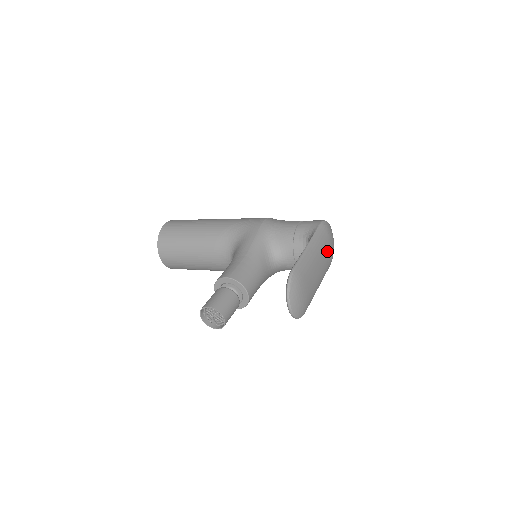
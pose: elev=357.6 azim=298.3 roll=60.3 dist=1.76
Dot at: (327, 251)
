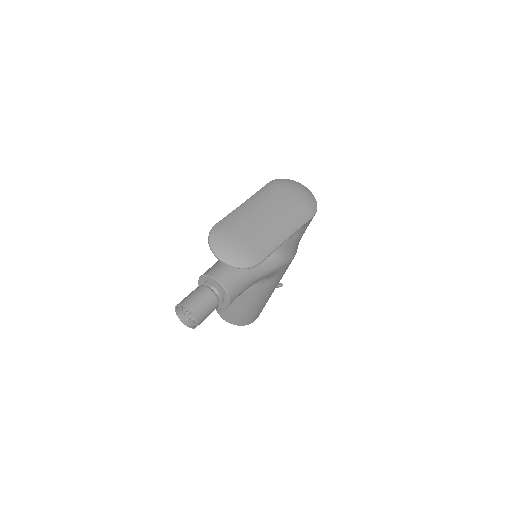
Dot at: (285, 200)
